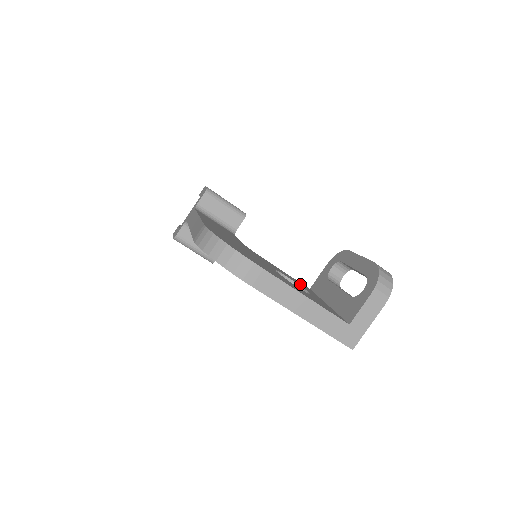
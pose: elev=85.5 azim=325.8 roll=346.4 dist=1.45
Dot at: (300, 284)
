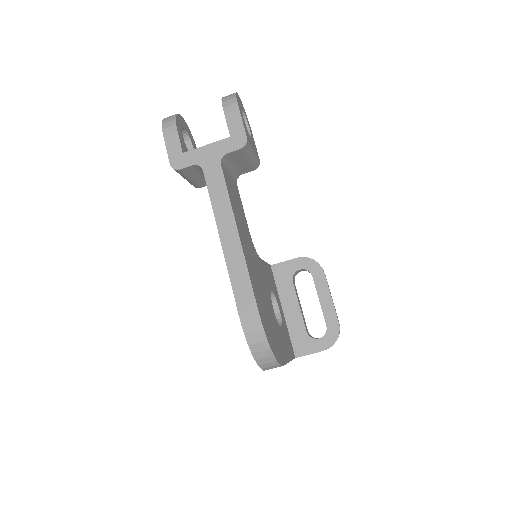
Dot at: occluded
